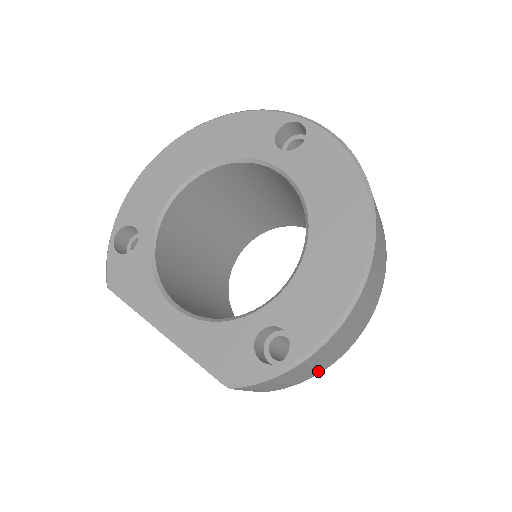
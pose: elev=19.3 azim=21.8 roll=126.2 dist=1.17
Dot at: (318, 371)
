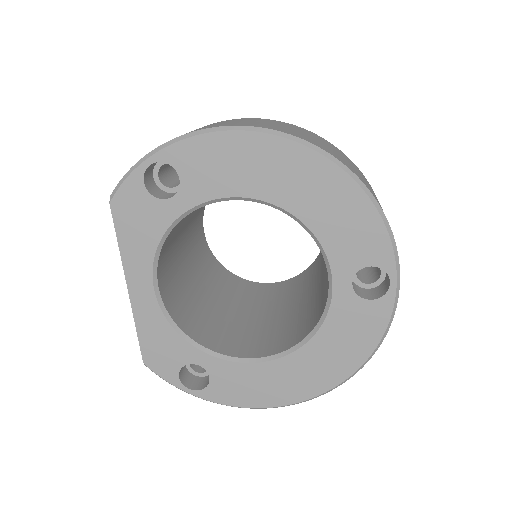
Dot at: occluded
